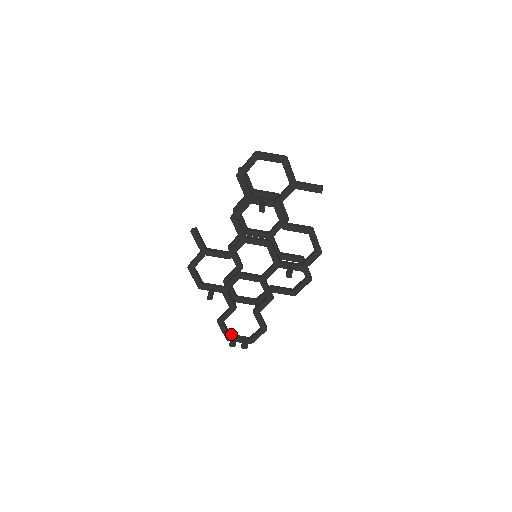
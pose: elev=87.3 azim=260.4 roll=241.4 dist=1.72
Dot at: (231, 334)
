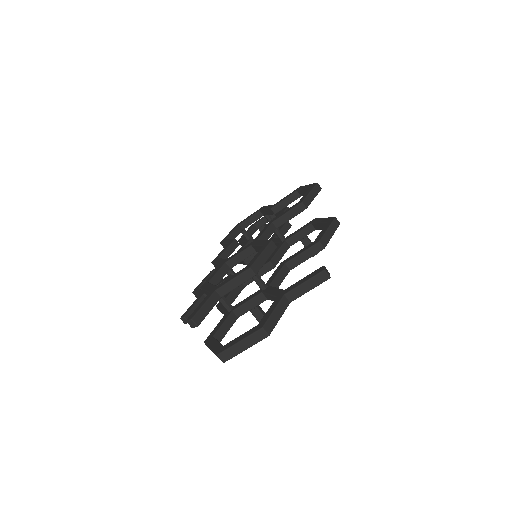
Dot at: (255, 225)
